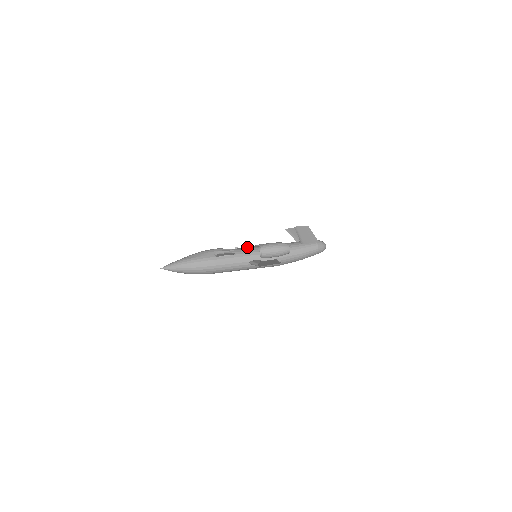
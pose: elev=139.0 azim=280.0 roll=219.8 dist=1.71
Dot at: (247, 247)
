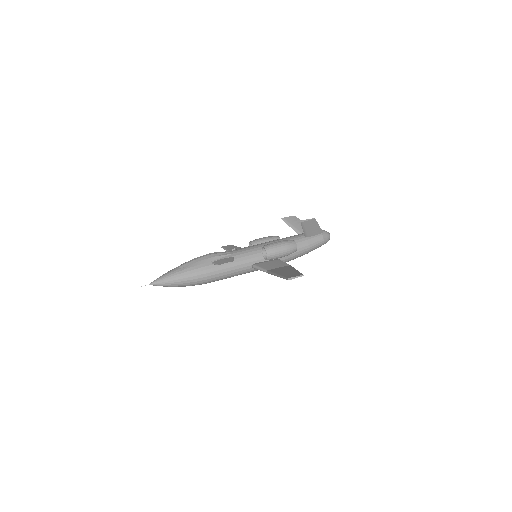
Dot at: (245, 247)
